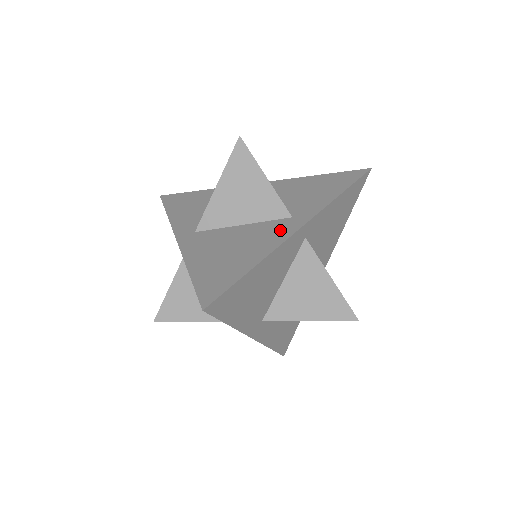
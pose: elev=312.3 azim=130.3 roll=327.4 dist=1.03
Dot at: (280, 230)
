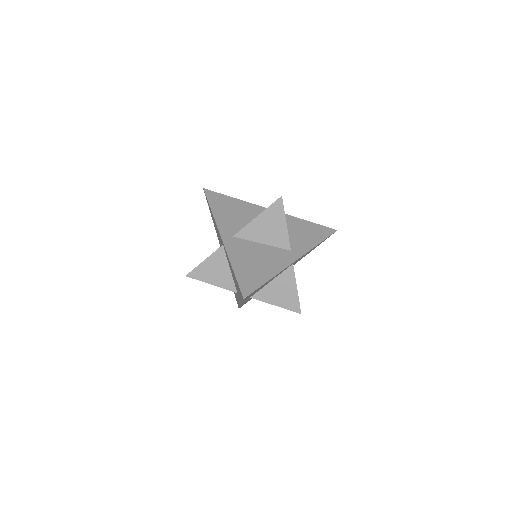
Dot at: (284, 258)
